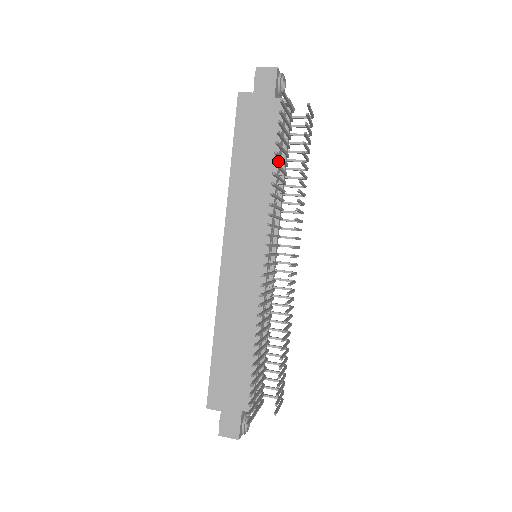
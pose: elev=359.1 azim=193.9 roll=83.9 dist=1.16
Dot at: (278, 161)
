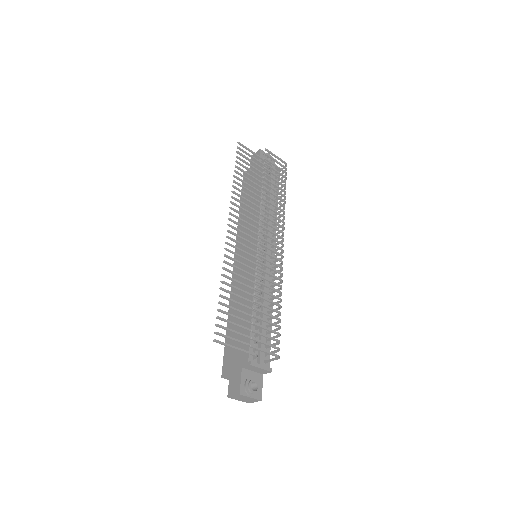
Dot at: occluded
